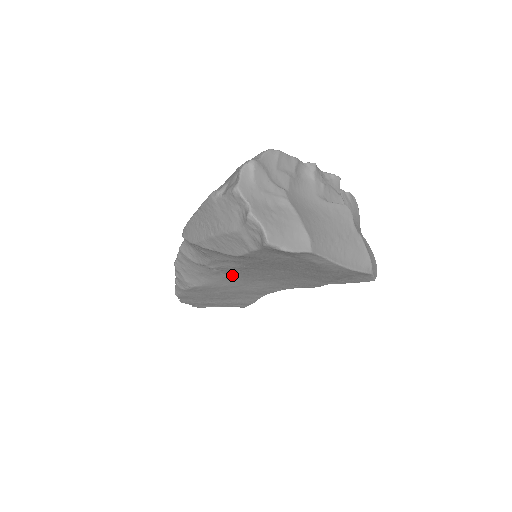
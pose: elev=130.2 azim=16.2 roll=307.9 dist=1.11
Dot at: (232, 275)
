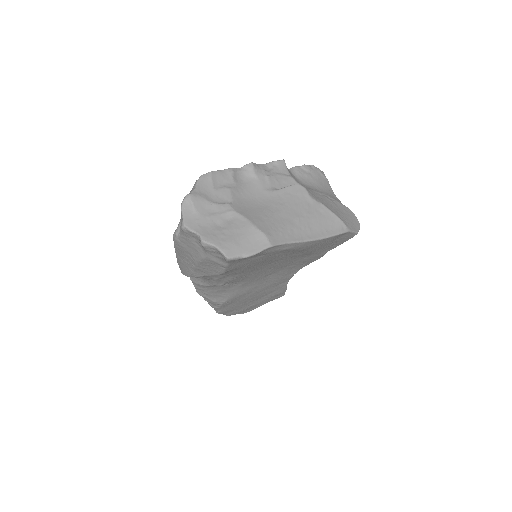
Dot at: (243, 282)
